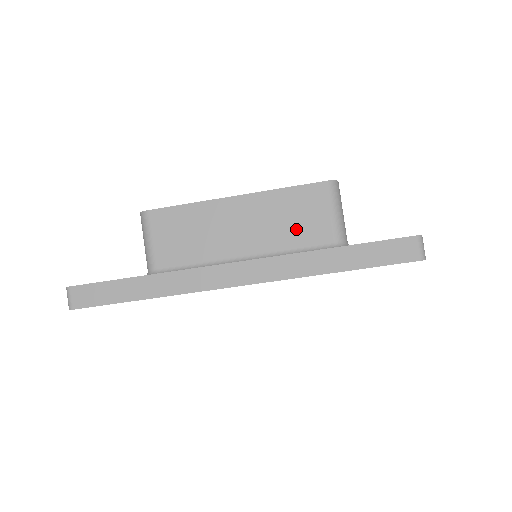
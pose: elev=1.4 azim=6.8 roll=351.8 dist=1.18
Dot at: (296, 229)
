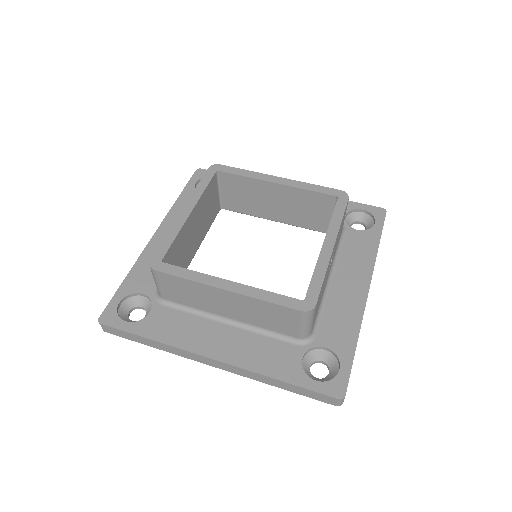
Dot at: (271, 322)
